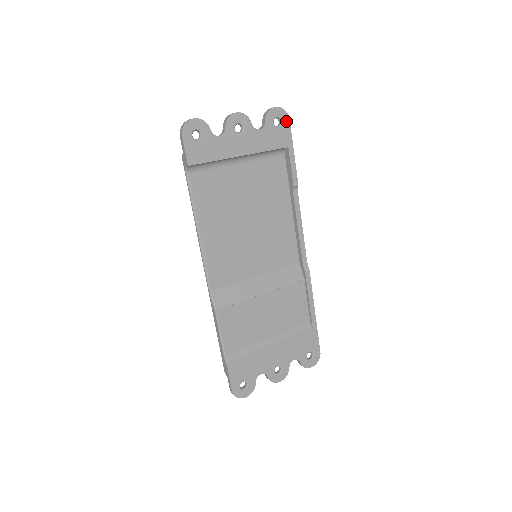
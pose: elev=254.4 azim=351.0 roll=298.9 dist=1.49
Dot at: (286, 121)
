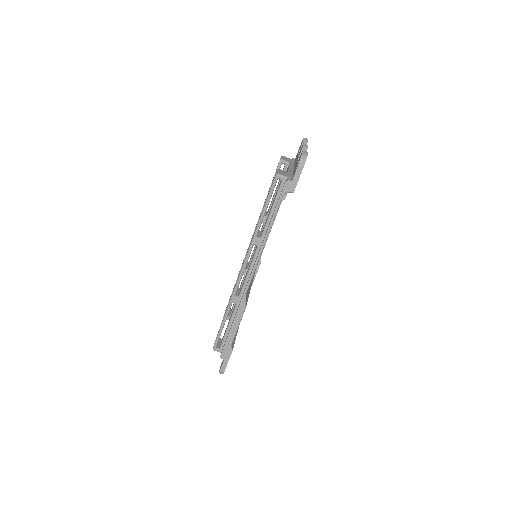
Dot at: occluded
